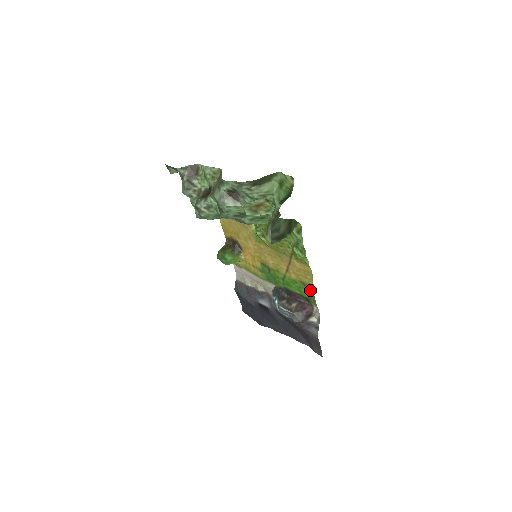
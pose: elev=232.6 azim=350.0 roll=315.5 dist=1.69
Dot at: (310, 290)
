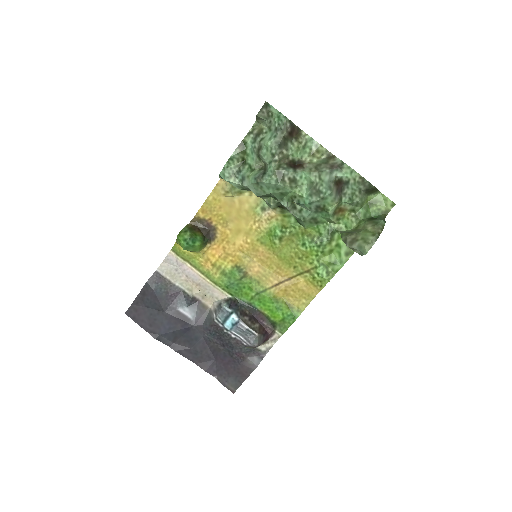
Dot at: (294, 315)
